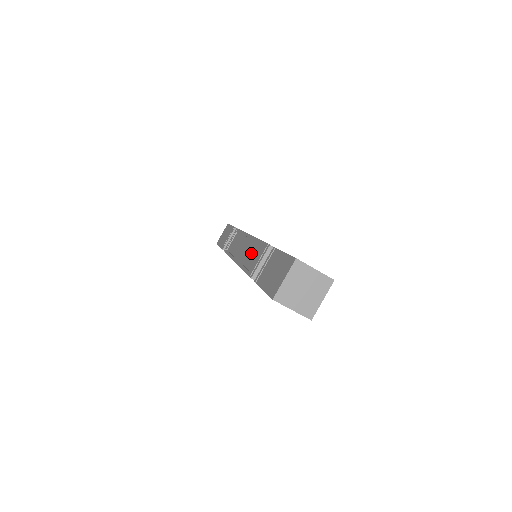
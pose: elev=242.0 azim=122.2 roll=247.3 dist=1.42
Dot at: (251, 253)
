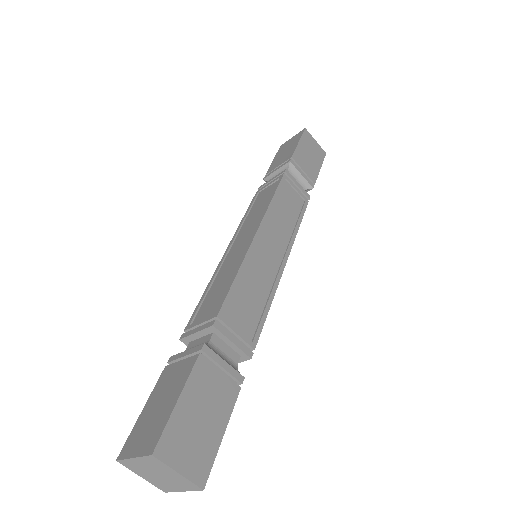
Dot at: (224, 278)
